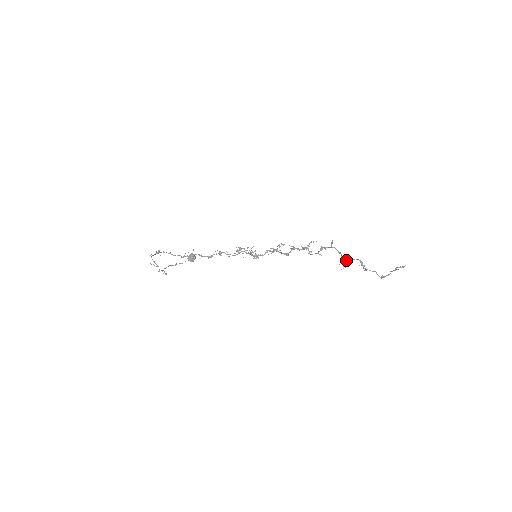
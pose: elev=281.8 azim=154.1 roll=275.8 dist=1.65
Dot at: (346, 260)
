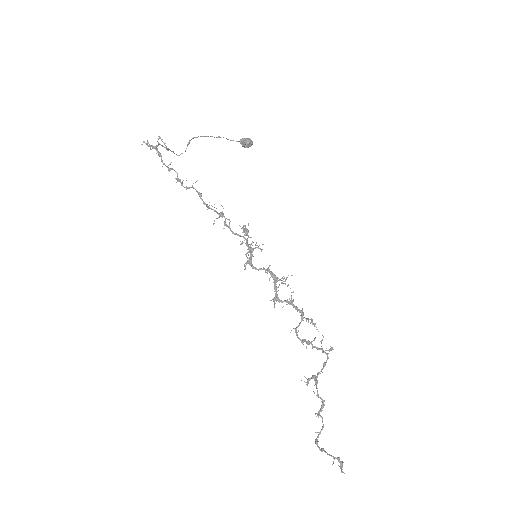
Dot at: (316, 382)
